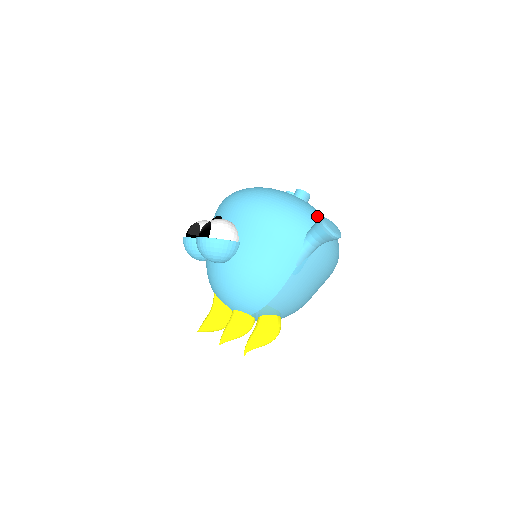
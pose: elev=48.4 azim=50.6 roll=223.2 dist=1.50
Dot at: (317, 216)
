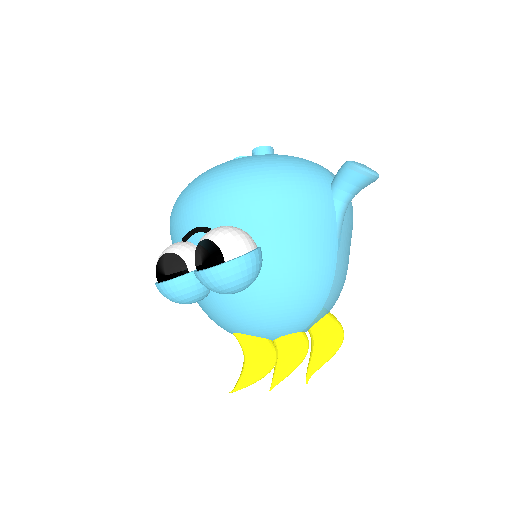
Dot at: (320, 166)
